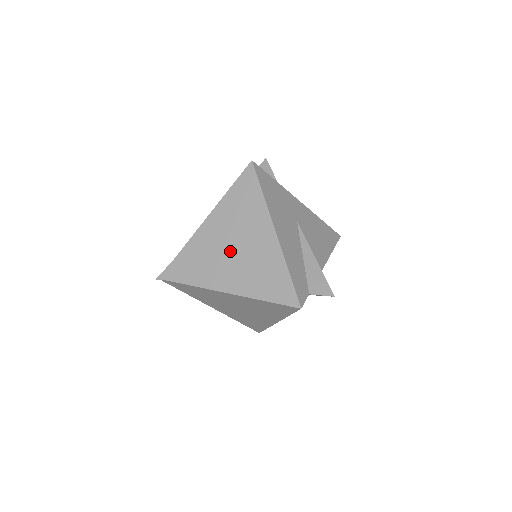
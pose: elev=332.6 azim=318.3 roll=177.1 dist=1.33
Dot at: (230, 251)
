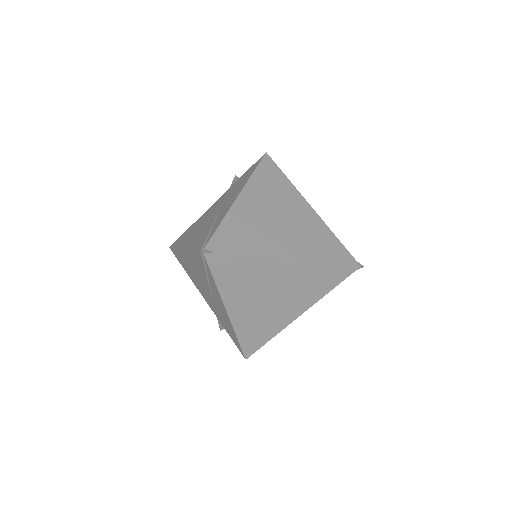
Dot at: (277, 222)
